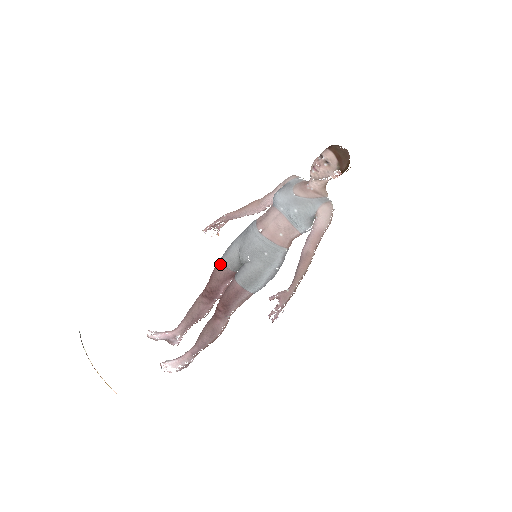
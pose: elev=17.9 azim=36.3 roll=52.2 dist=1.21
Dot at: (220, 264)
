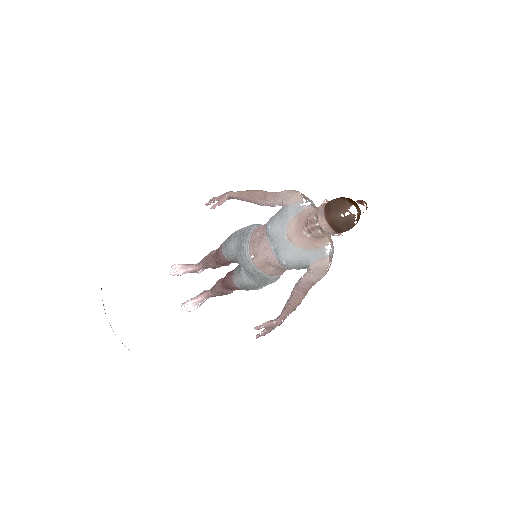
Dot at: (221, 253)
